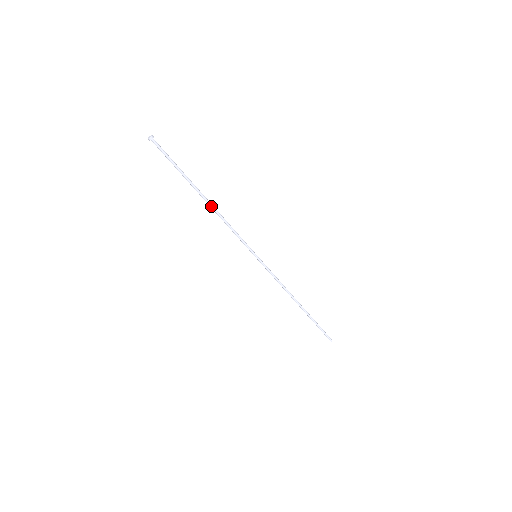
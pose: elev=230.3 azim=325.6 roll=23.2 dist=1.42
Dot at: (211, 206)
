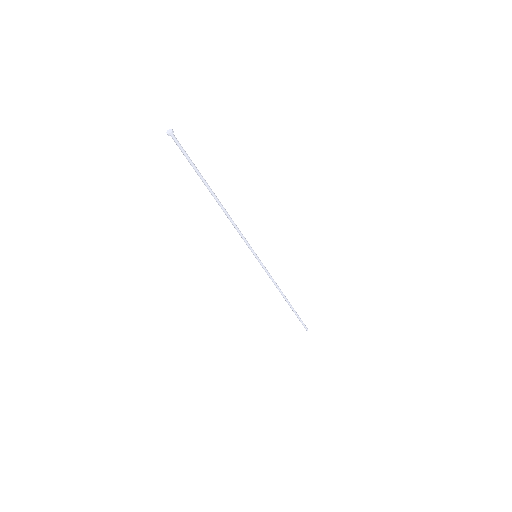
Dot at: (222, 207)
